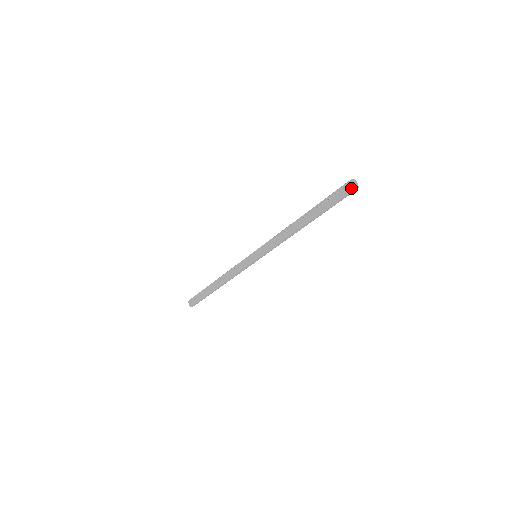
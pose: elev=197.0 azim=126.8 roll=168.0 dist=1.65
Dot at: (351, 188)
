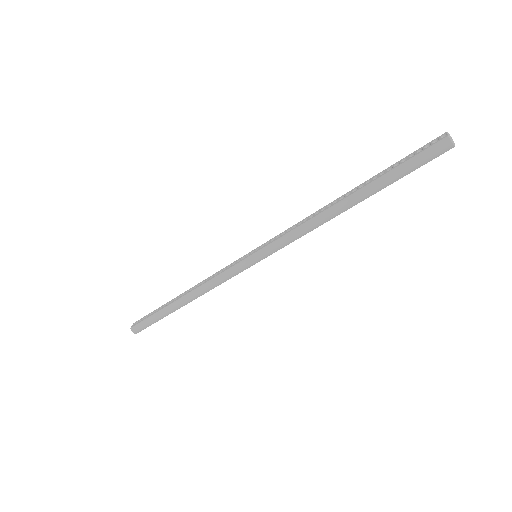
Dot at: (444, 140)
